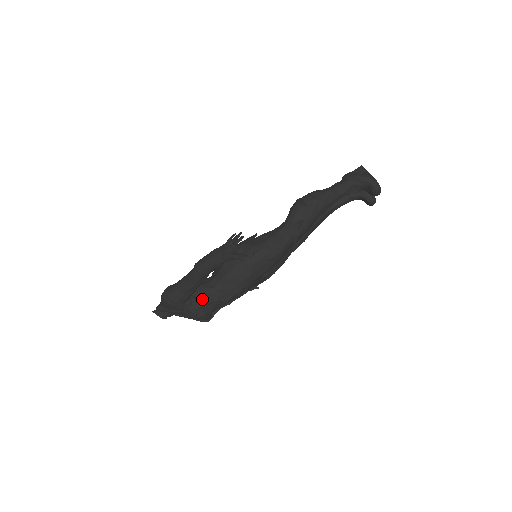
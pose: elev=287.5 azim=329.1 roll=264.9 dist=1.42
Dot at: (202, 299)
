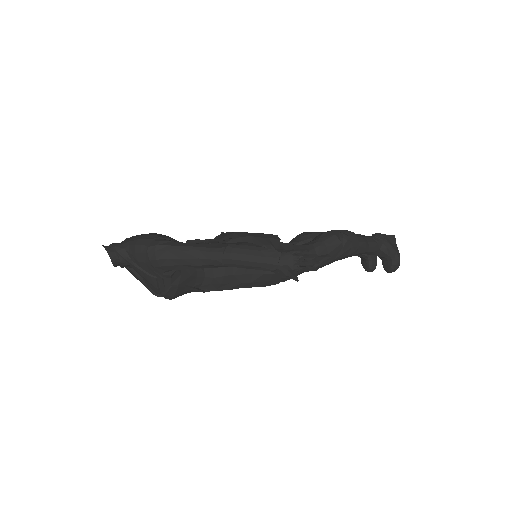
Dot at: (185, 277)
